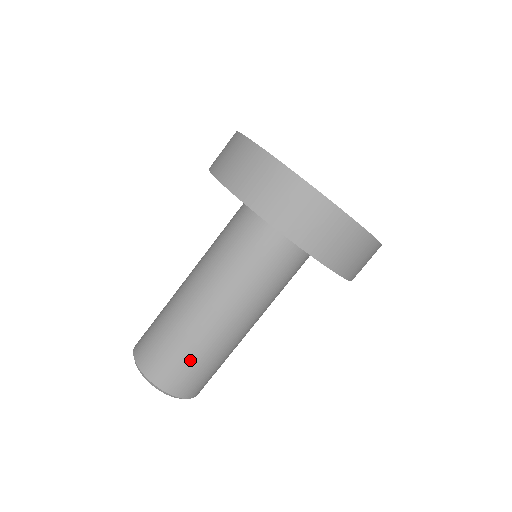
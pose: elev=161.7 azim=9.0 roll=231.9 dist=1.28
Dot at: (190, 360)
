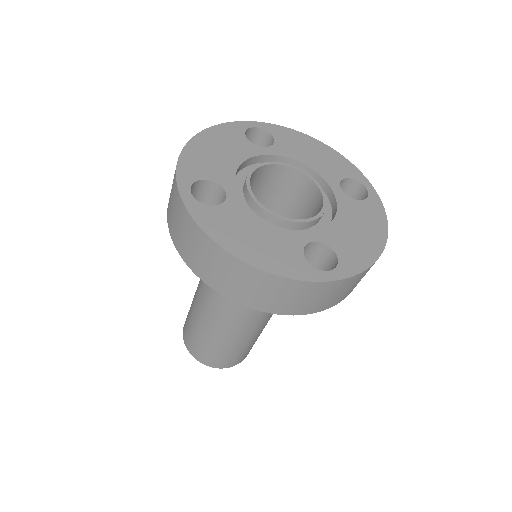
Dot at: (237, 351)
